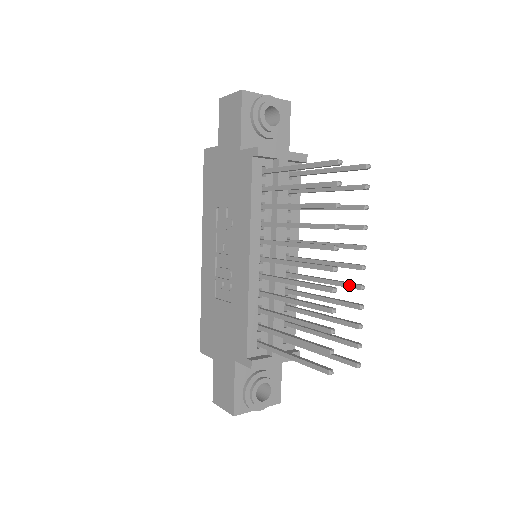
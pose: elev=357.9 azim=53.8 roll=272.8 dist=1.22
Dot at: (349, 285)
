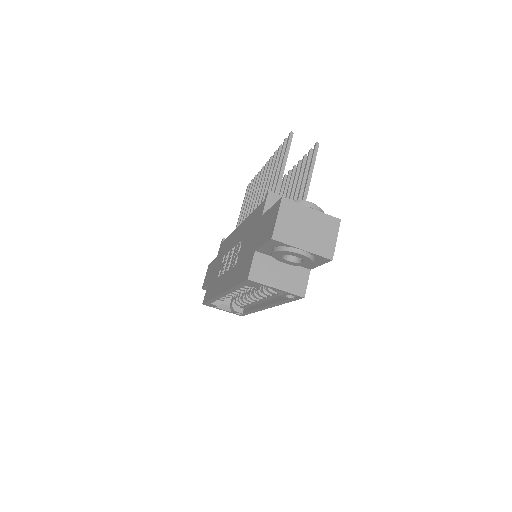
Dot at: (291, 174)
